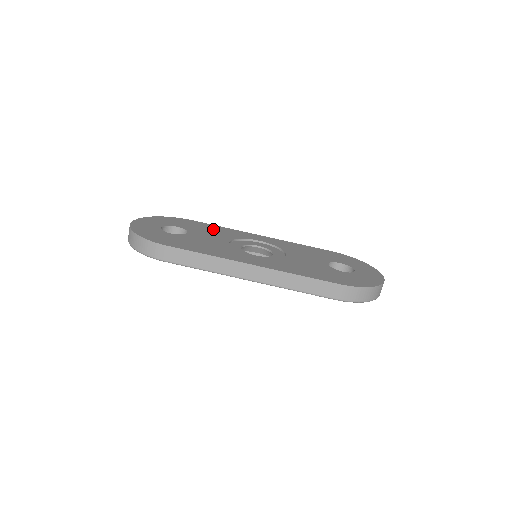
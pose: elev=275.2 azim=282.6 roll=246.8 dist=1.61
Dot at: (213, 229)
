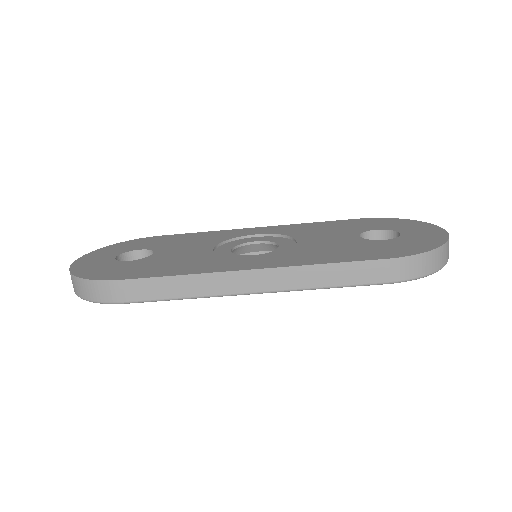
Dot at: (190, 238)
